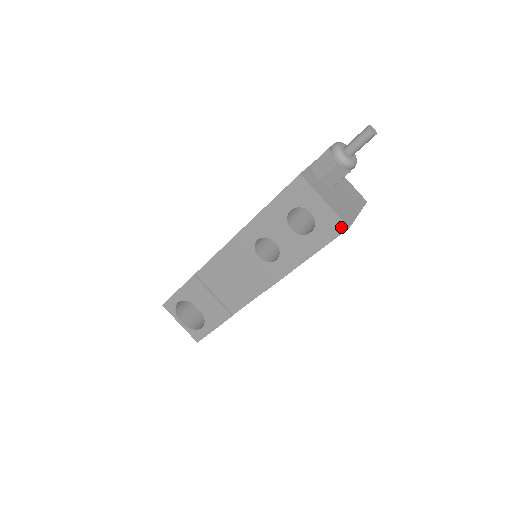
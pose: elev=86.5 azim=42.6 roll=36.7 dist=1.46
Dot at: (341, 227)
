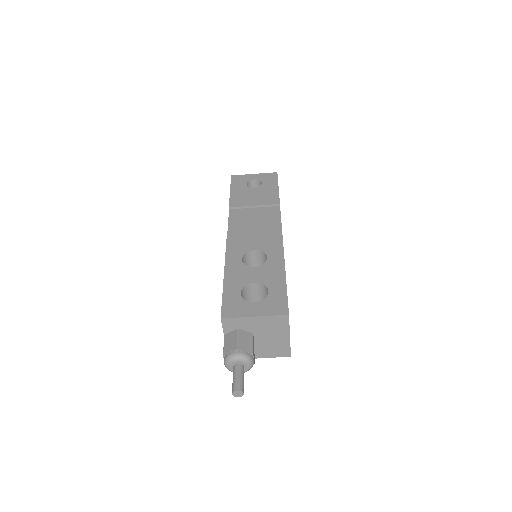
Dot at: occluded
